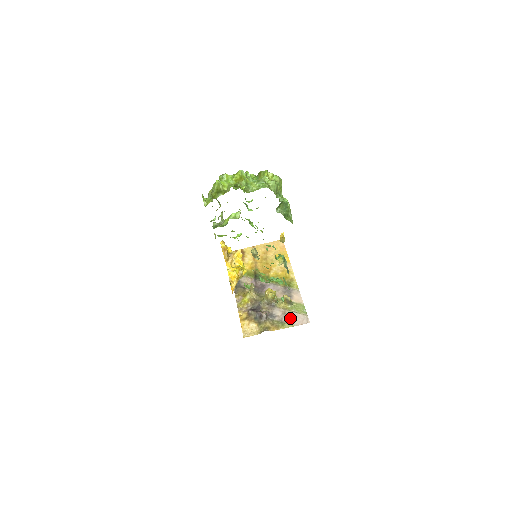
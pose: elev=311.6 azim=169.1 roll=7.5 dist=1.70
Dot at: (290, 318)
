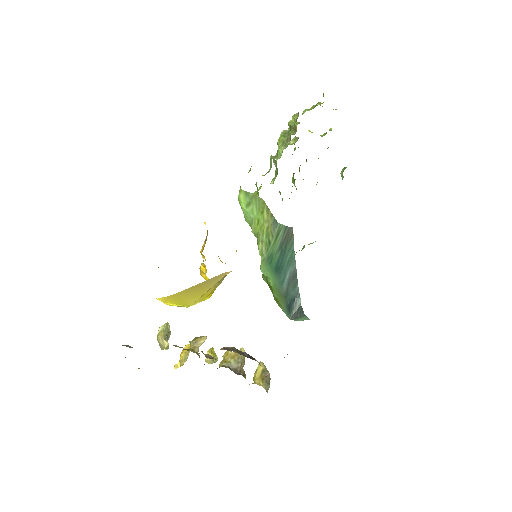
Dot at: occluded
